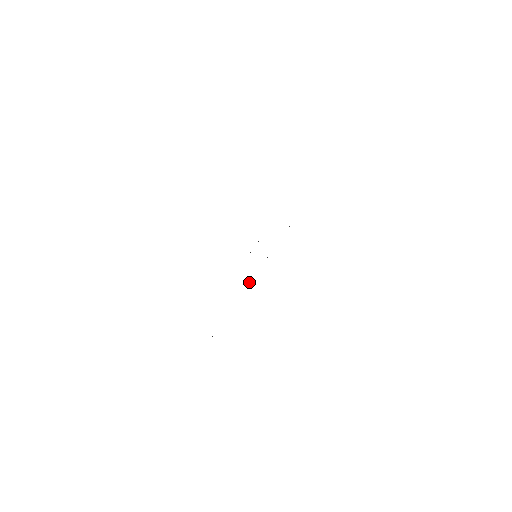
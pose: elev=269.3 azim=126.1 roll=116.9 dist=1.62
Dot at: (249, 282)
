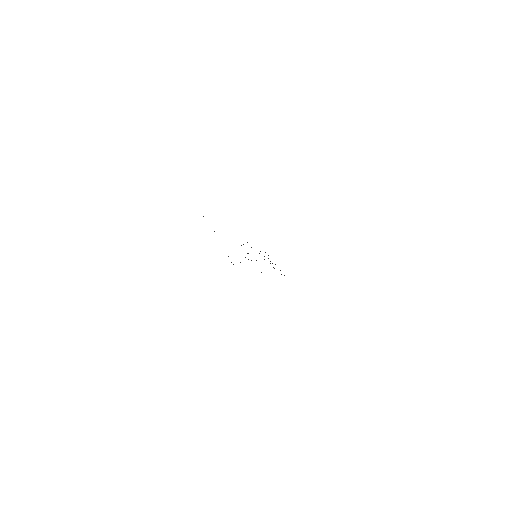
Dot at: occluded
